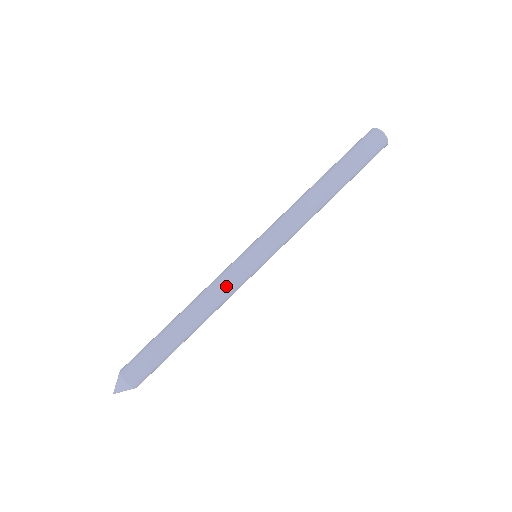
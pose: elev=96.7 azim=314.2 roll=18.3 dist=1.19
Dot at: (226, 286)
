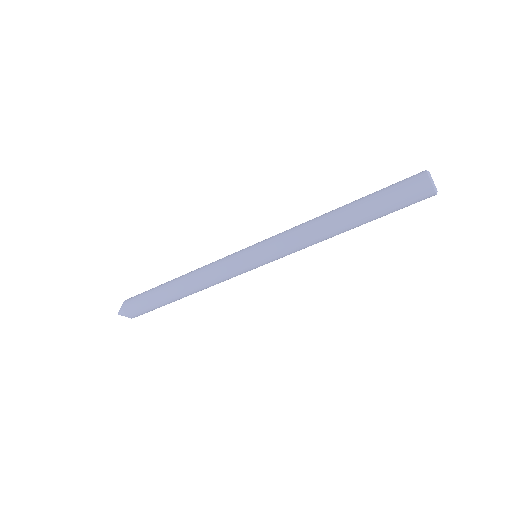
Dot at: (224, 280)
